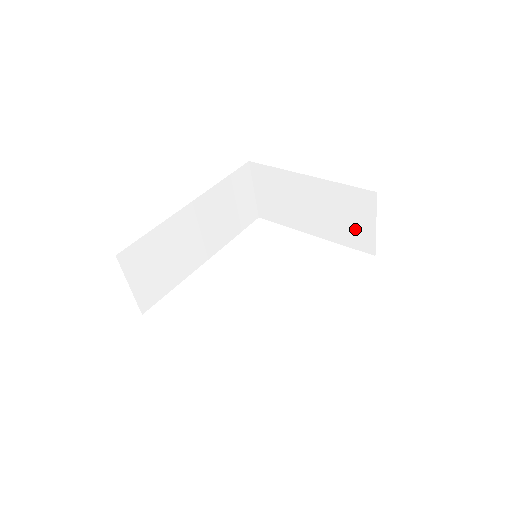
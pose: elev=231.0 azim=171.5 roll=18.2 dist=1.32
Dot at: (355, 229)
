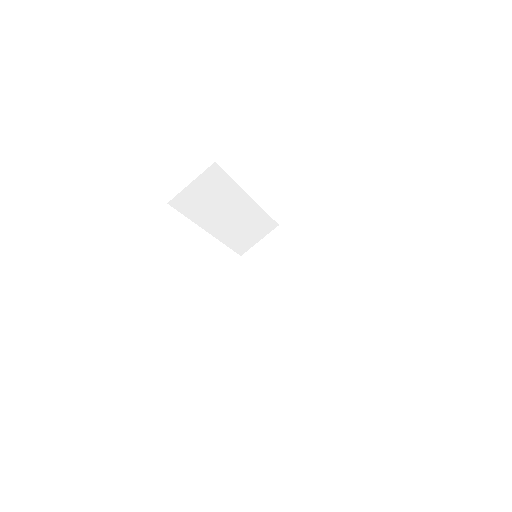
Dot at: (297, 311)
